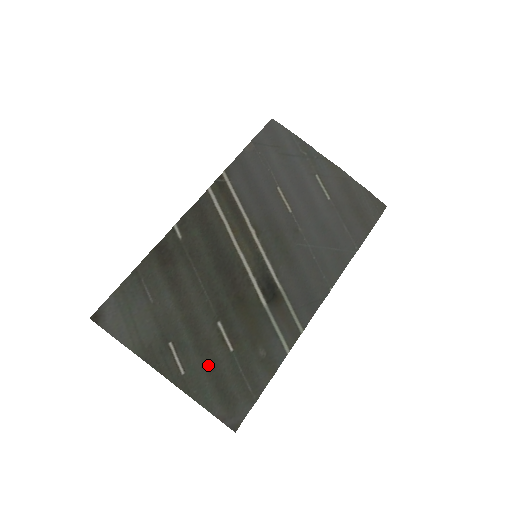
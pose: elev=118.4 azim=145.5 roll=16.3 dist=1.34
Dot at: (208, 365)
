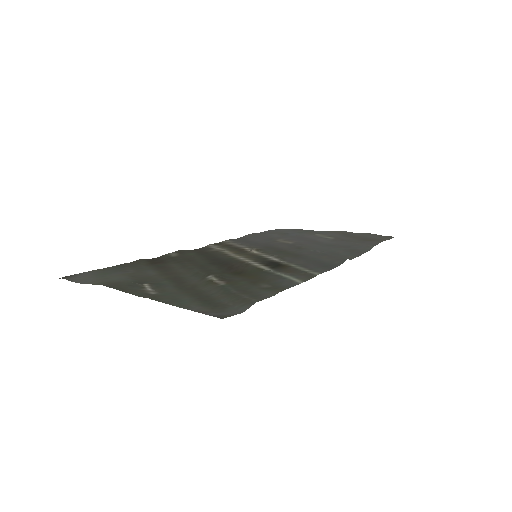
Dot at: (190, 293)
